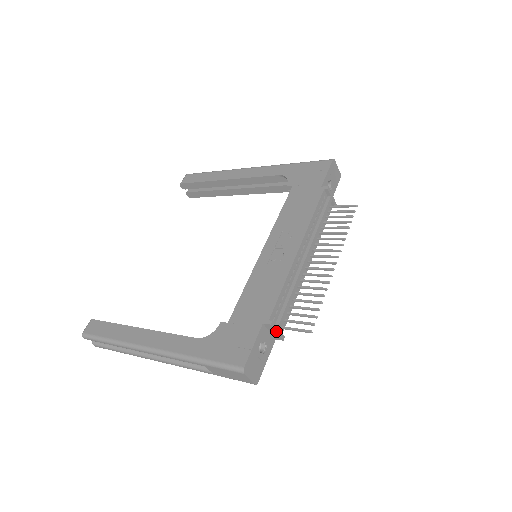
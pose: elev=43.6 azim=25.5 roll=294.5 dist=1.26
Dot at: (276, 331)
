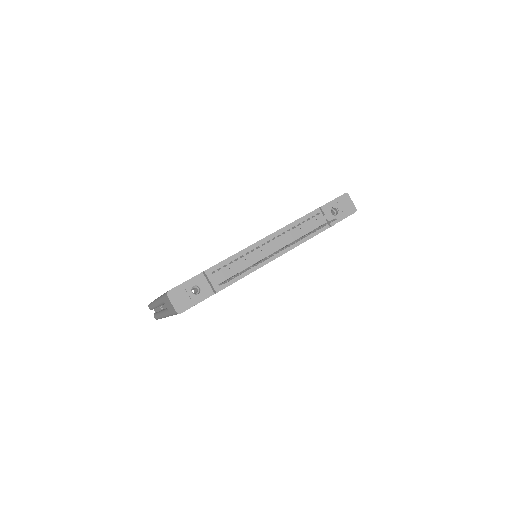
Dot at: (209, 280)
